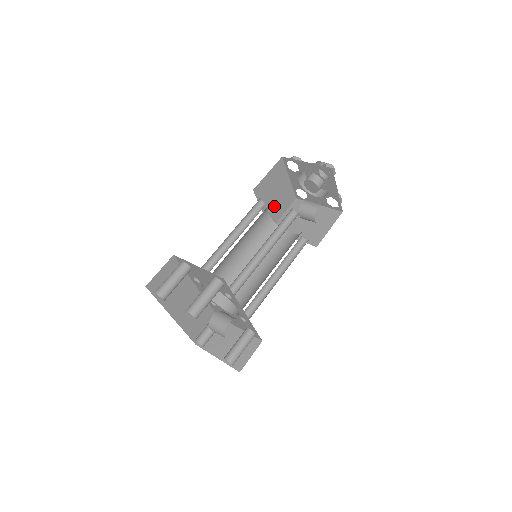
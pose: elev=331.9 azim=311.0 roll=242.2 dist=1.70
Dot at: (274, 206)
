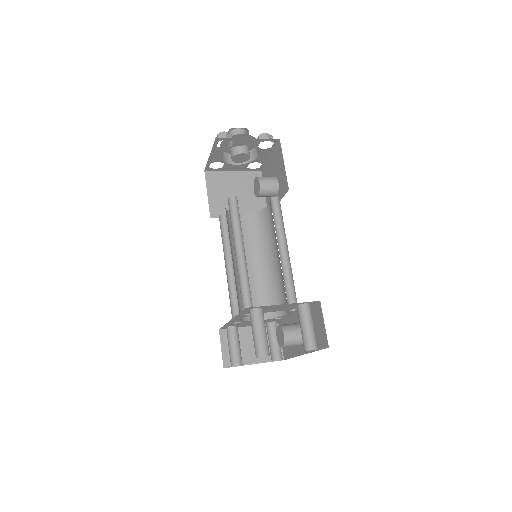
Dot at: occluded
